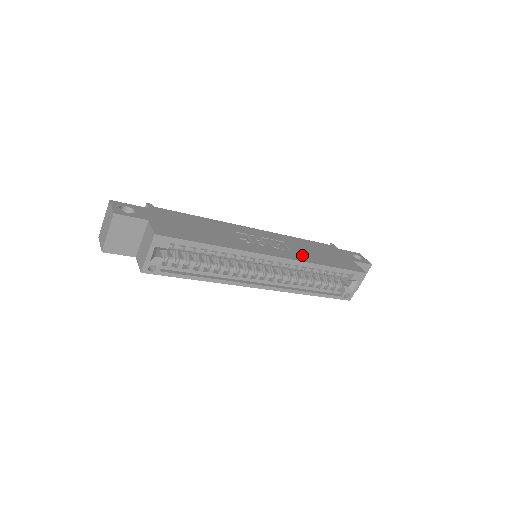
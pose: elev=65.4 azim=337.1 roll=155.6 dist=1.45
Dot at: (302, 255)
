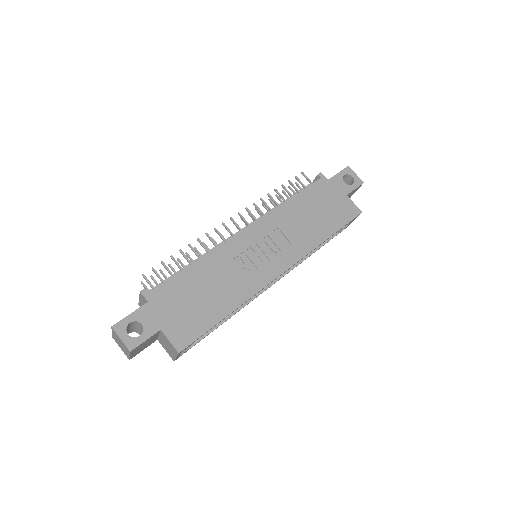
Dot at: (301, 241)
